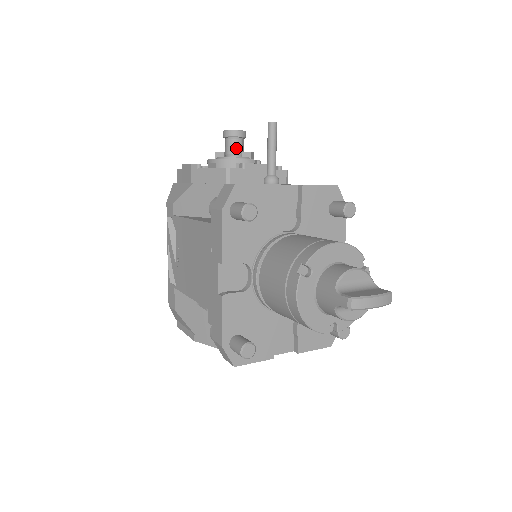
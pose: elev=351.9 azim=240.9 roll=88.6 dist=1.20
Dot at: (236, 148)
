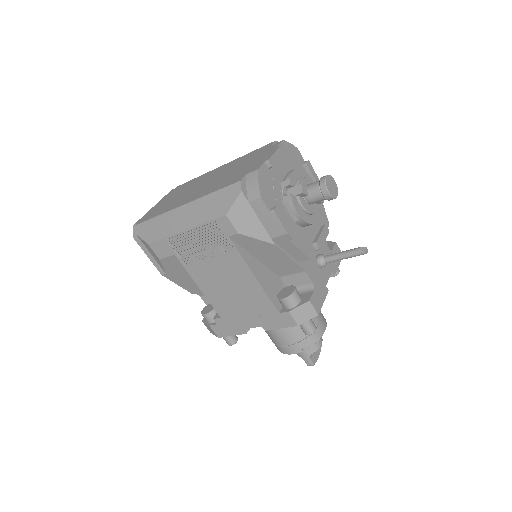
Dot at: occluded
